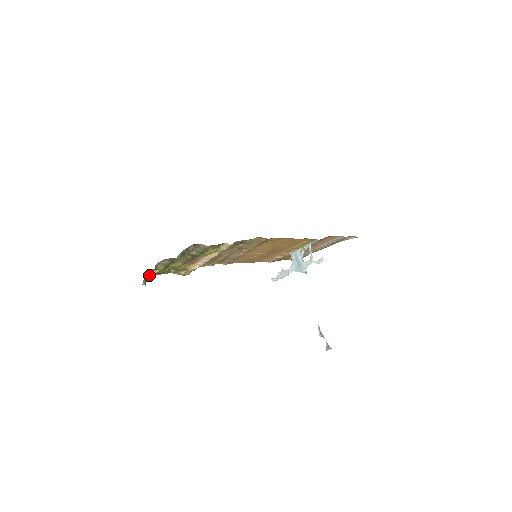
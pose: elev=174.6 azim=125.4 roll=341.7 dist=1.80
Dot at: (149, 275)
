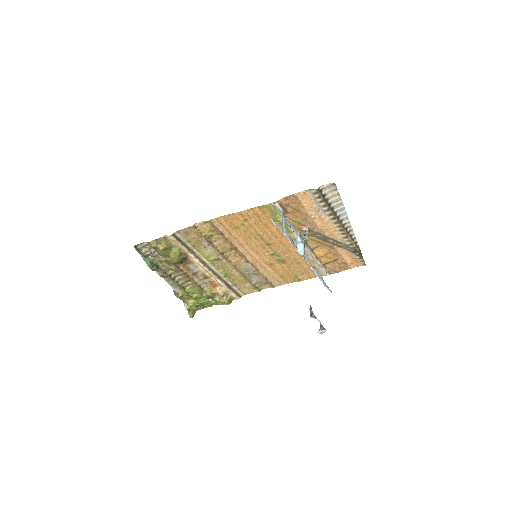
Dot at: (197, 309)
